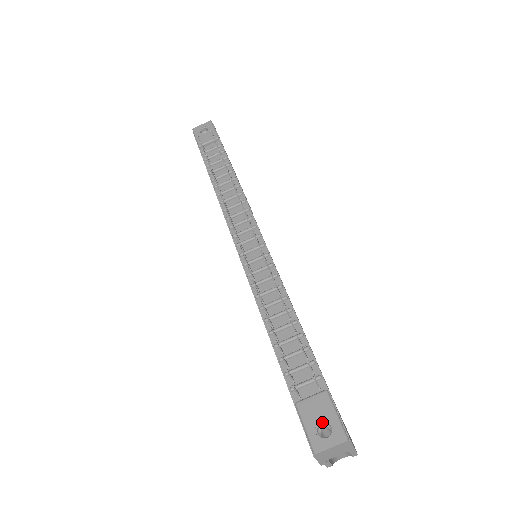
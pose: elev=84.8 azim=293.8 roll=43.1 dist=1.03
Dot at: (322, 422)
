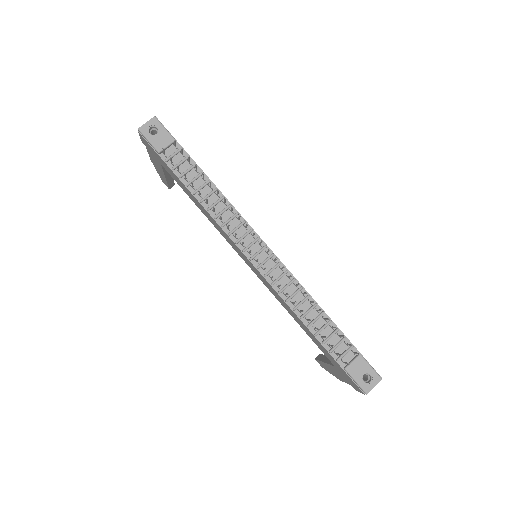
Dot at: occluded
